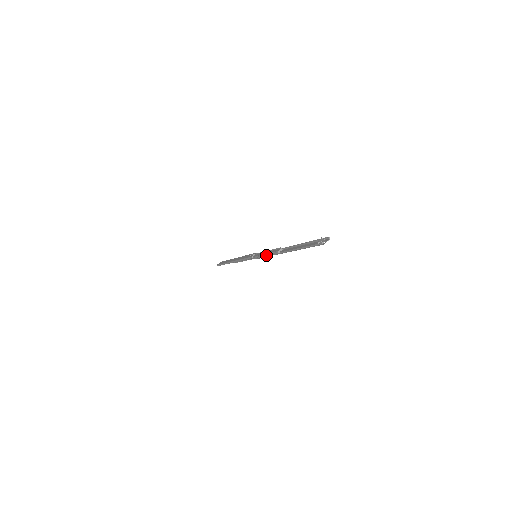
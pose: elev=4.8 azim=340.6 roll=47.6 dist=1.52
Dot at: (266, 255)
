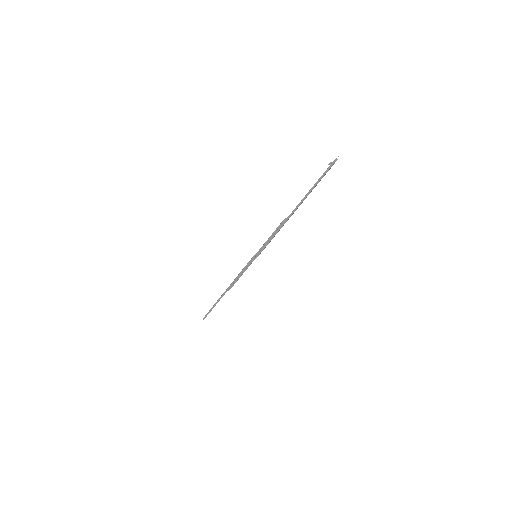
Dot at: (270, 237)
